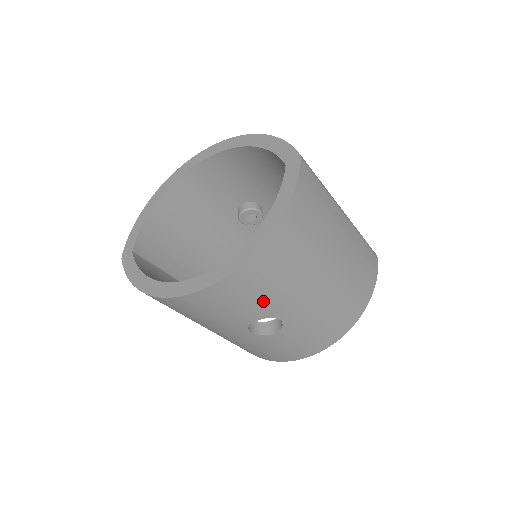
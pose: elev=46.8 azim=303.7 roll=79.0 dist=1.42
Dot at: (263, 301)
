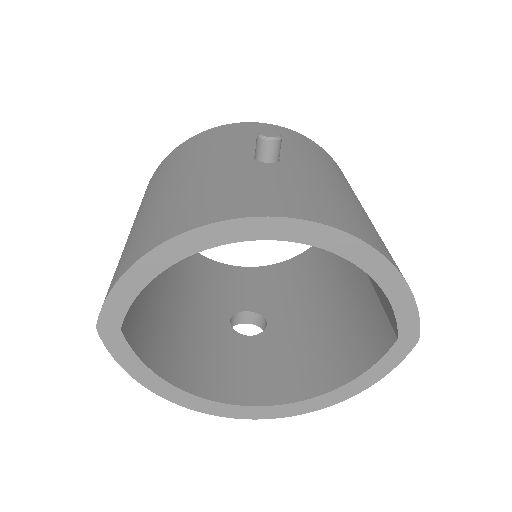
Dot at: occluded
